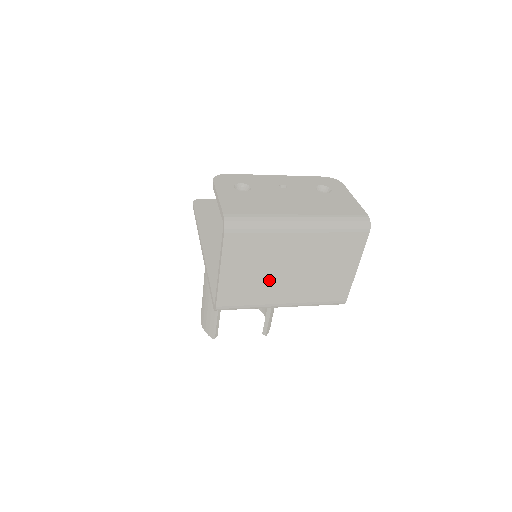
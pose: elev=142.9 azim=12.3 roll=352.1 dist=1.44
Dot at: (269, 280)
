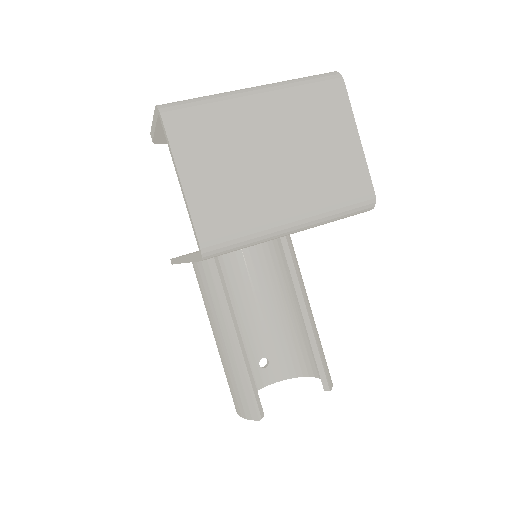
Dot at: (253, 181)
